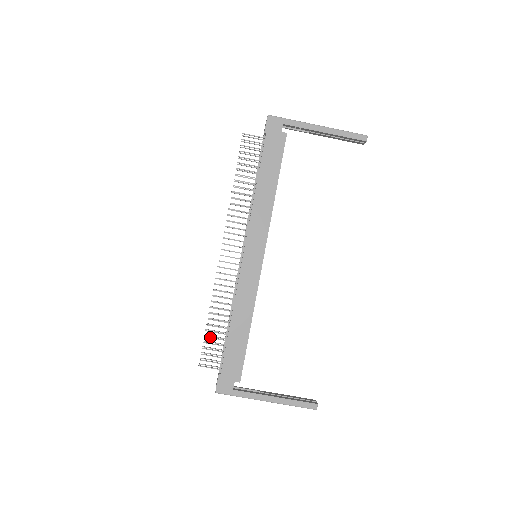
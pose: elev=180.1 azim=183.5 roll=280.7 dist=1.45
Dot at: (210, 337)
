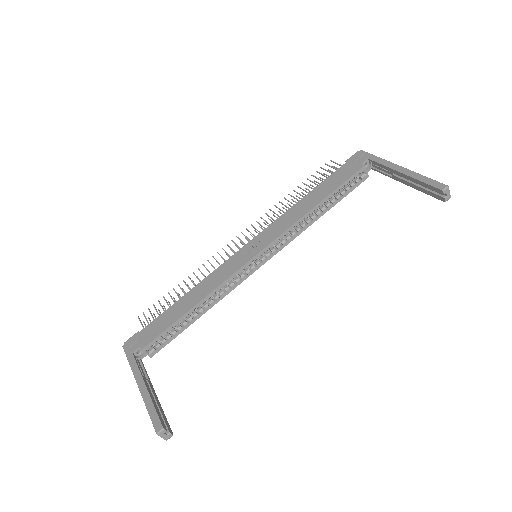
Dot at: (165, 299)
